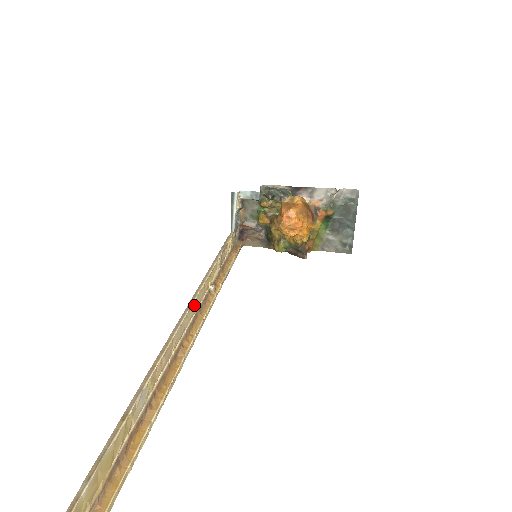
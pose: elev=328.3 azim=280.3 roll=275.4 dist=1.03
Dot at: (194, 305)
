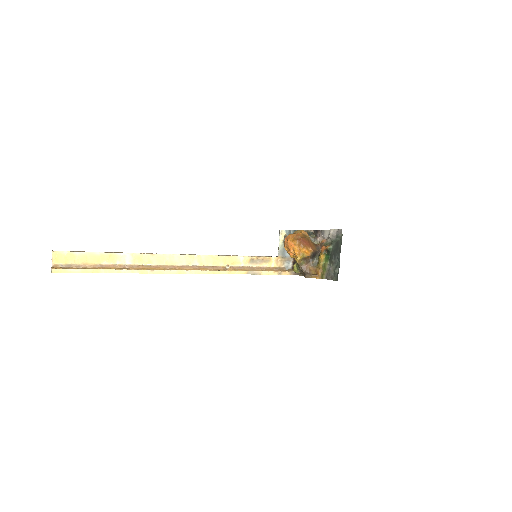
Dot at: (197, 258)
